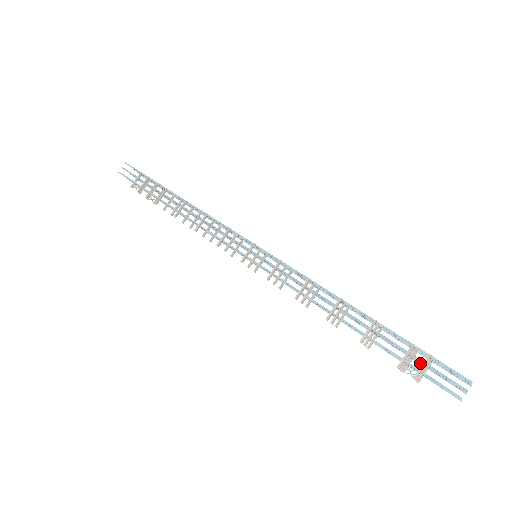
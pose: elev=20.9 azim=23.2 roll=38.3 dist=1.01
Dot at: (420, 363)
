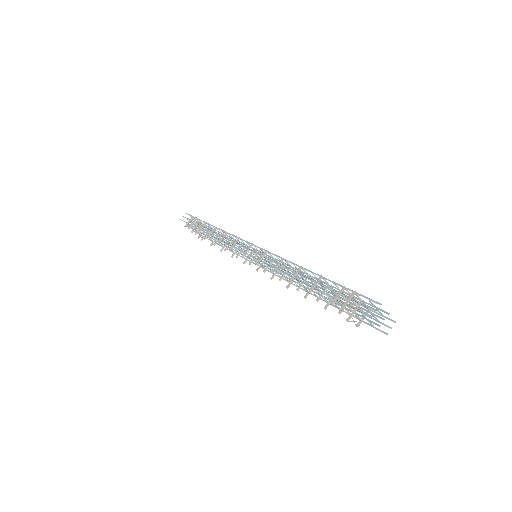
Dot at: occluded
